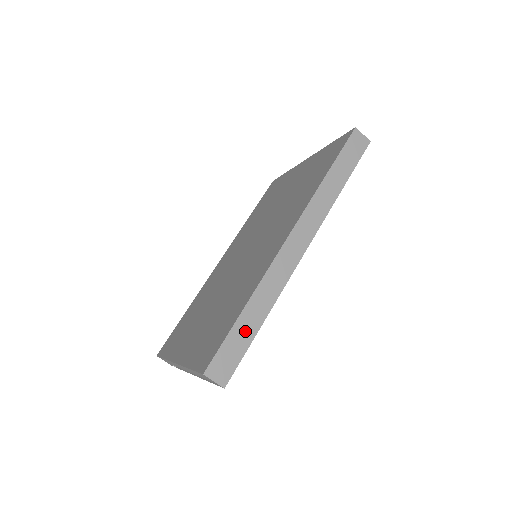
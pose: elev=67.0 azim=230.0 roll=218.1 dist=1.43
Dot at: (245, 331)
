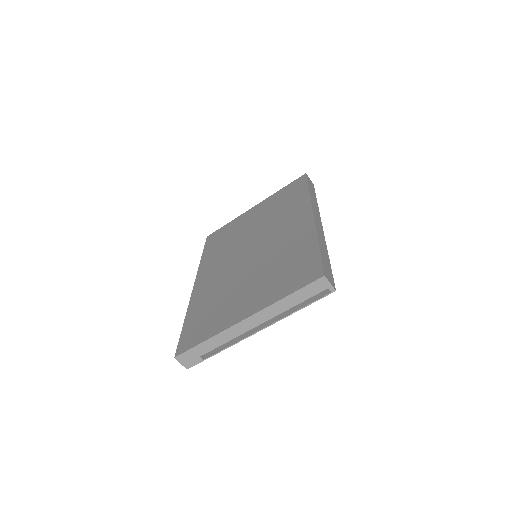
Dot at: (326, 258)
